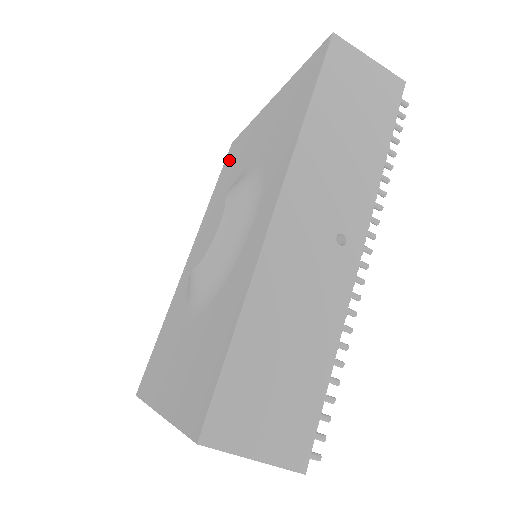
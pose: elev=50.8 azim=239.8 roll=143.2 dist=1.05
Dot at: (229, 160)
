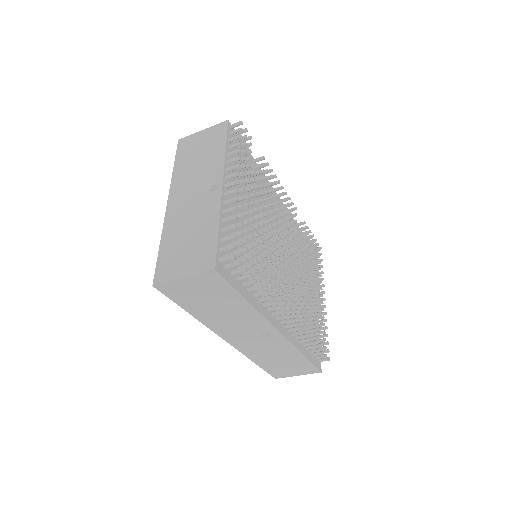
Dot at: occluded
